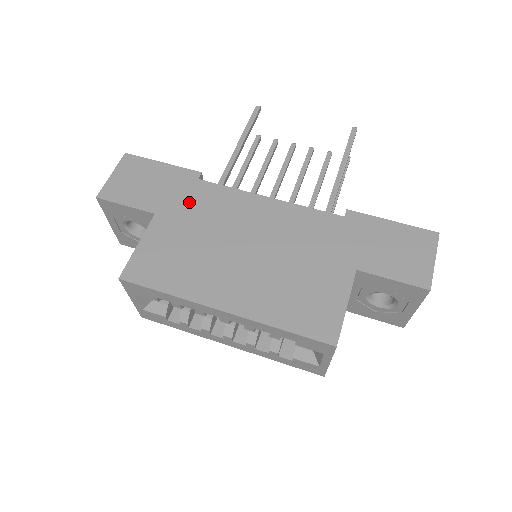
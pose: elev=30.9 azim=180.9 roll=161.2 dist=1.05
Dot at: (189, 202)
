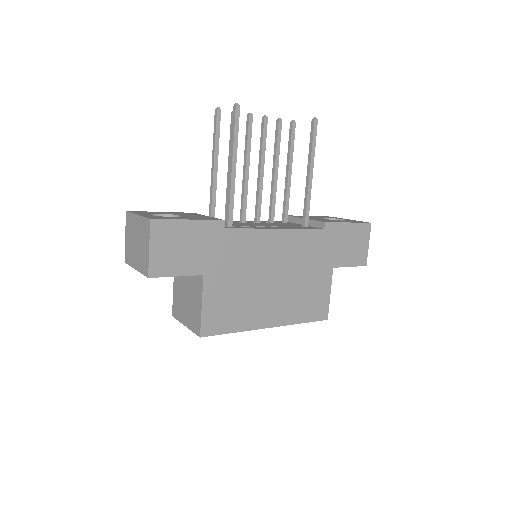
Dot at: (225, 254)
